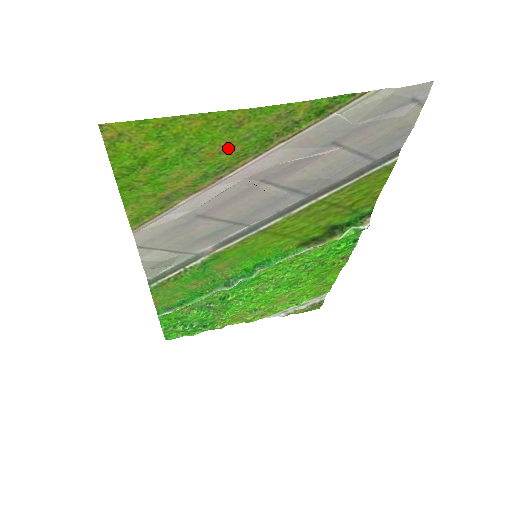
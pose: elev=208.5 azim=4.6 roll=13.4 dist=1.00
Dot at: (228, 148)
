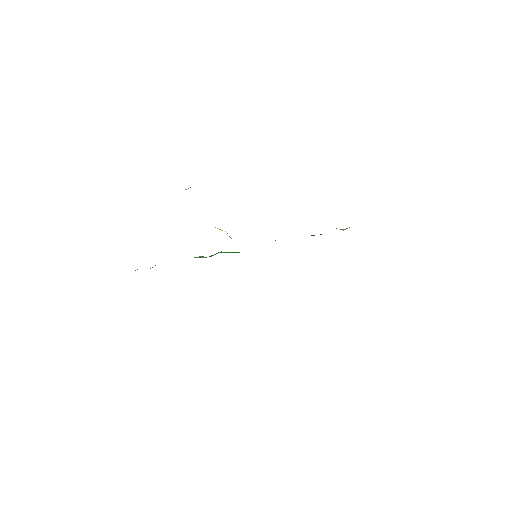
Dot at: occluded
